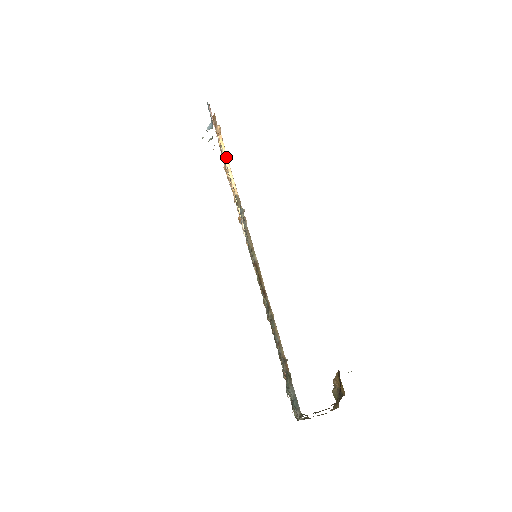
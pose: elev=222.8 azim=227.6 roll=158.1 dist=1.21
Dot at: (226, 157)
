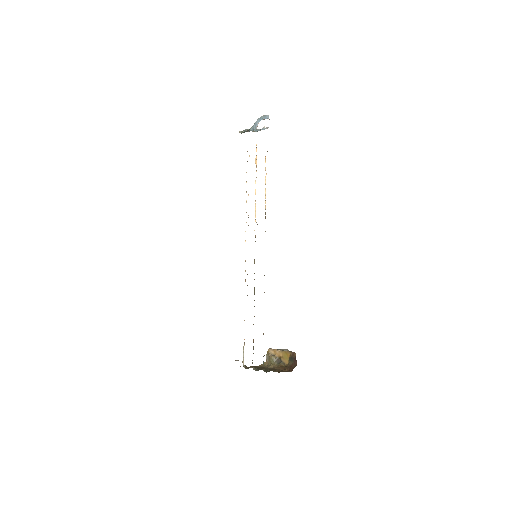
Dot at: (266, 173)
